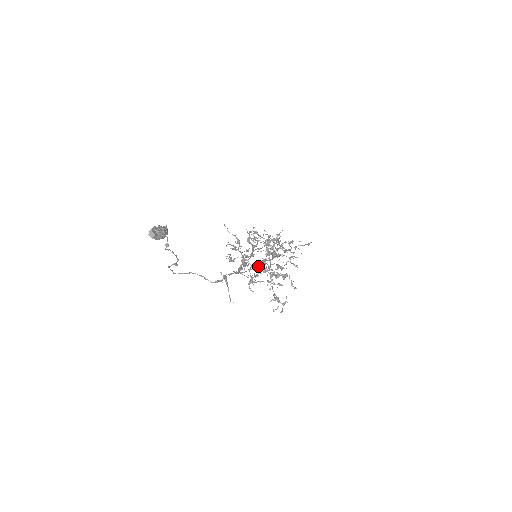
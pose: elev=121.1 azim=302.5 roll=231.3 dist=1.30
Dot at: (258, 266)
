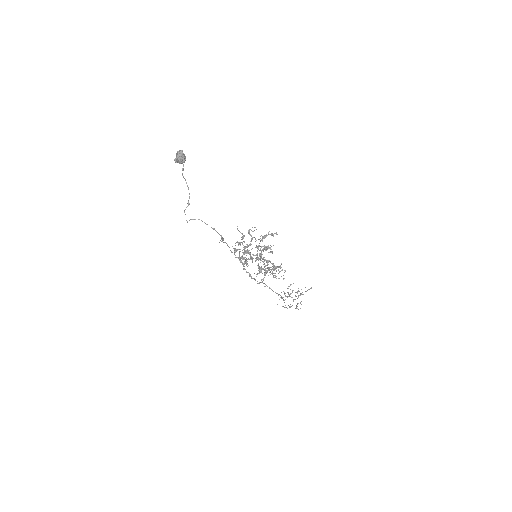
Dot at: (253, 254)
